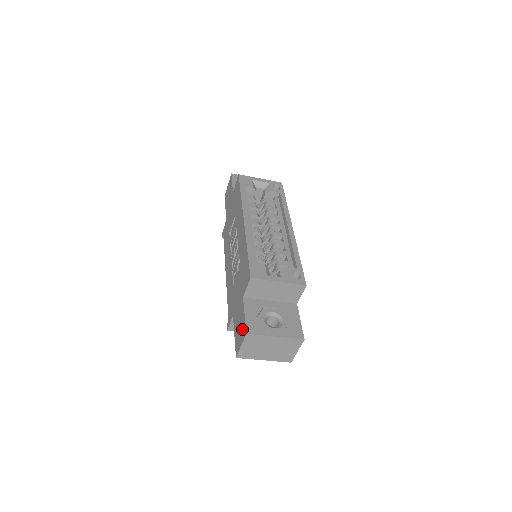
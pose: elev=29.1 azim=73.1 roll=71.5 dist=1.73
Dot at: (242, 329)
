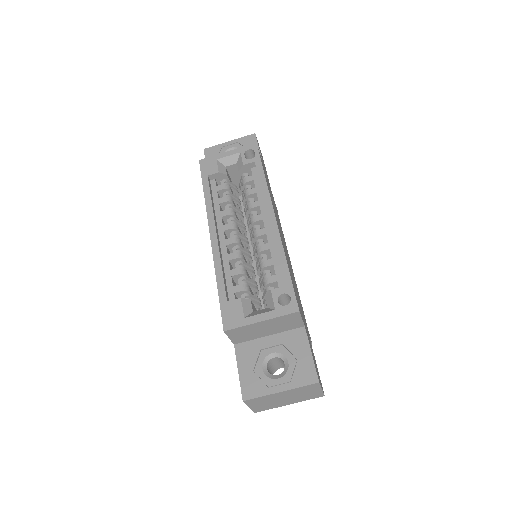
Dot at: occluded
